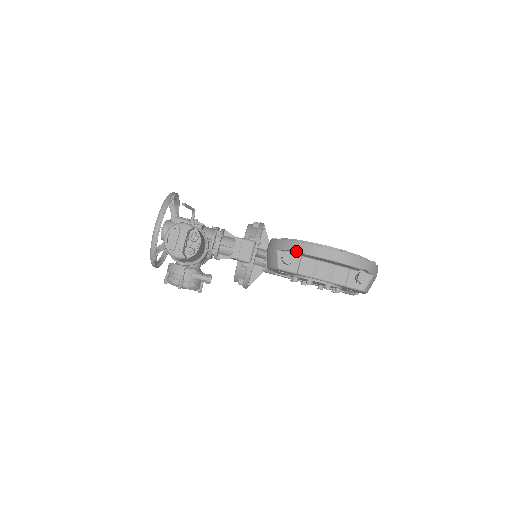
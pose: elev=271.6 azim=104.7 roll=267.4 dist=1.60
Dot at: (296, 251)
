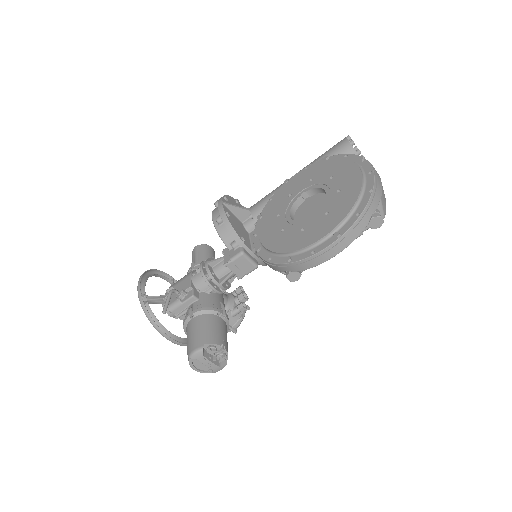
Dot at: occluded
